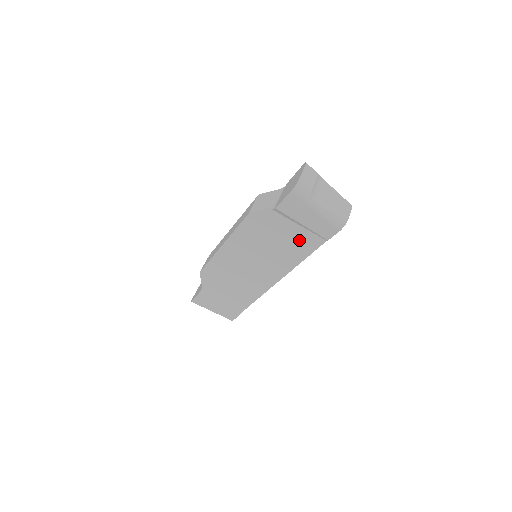
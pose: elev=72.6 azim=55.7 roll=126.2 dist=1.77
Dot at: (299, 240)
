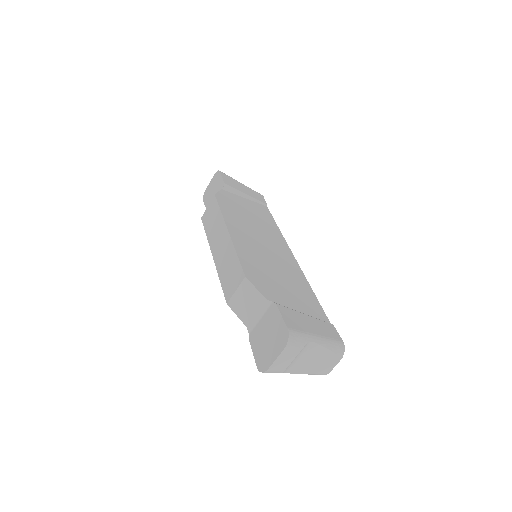
Dot at: occluded
